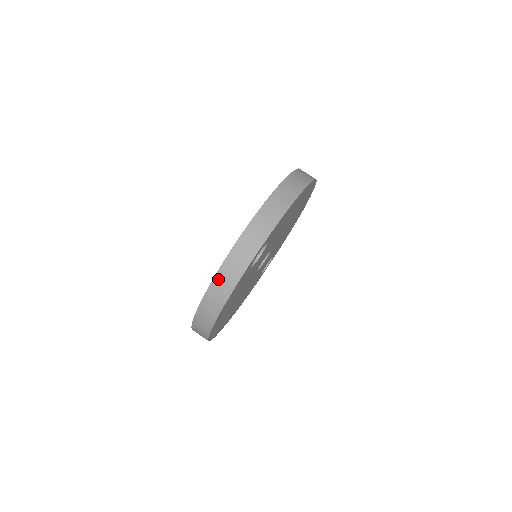
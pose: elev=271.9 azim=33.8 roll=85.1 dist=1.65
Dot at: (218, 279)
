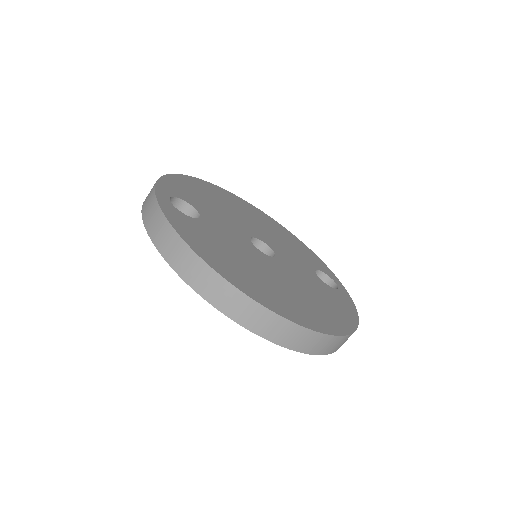
Dot at: (155, 239)
